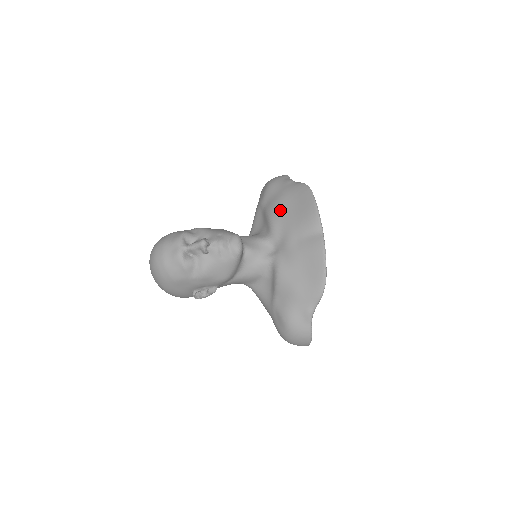
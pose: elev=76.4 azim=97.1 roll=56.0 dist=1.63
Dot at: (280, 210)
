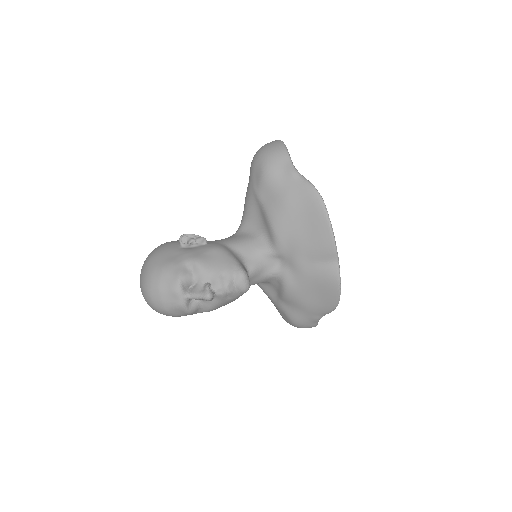
Dot at: (285, 222)
